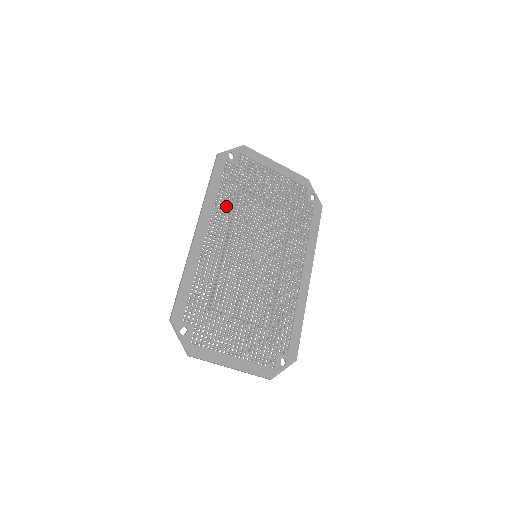
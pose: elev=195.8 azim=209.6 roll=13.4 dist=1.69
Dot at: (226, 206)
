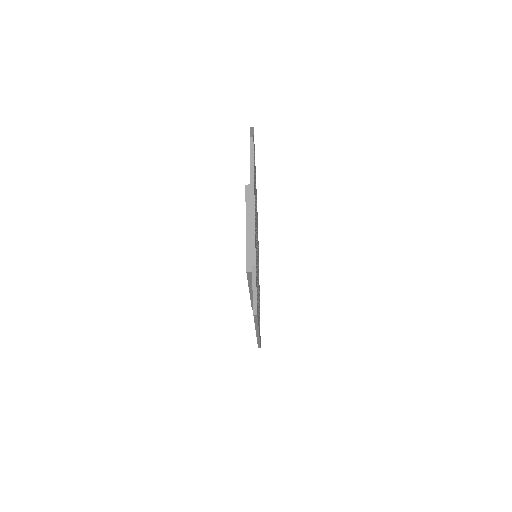
Dot at: (257, 224)
